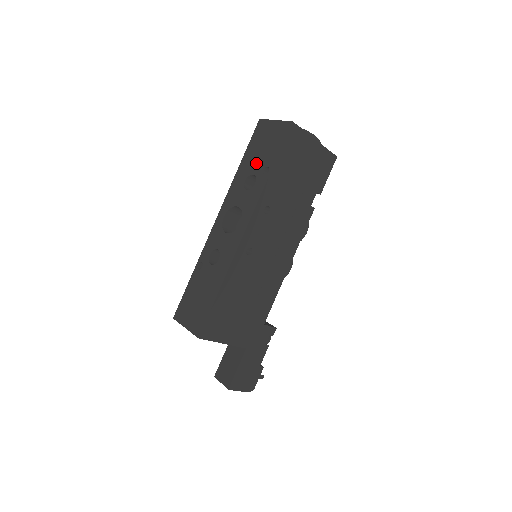
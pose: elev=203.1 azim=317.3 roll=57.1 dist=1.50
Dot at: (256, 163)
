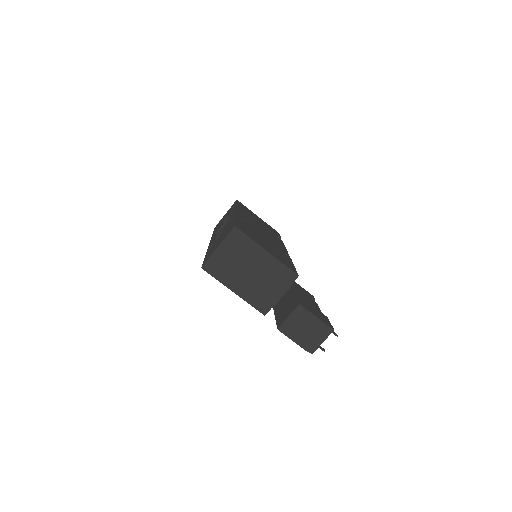
Dot at: occluded
